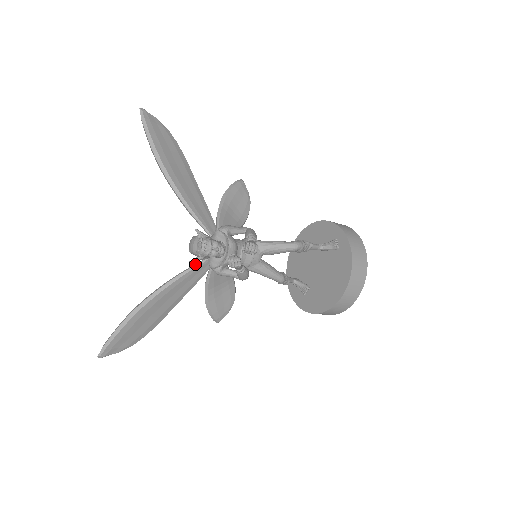
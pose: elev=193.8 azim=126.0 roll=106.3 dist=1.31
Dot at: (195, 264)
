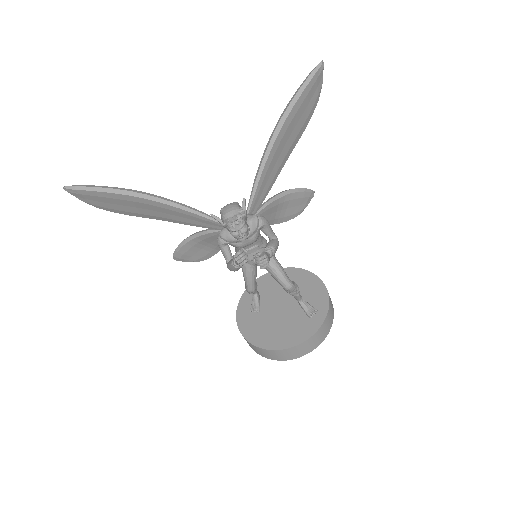
Dot at: occluded
